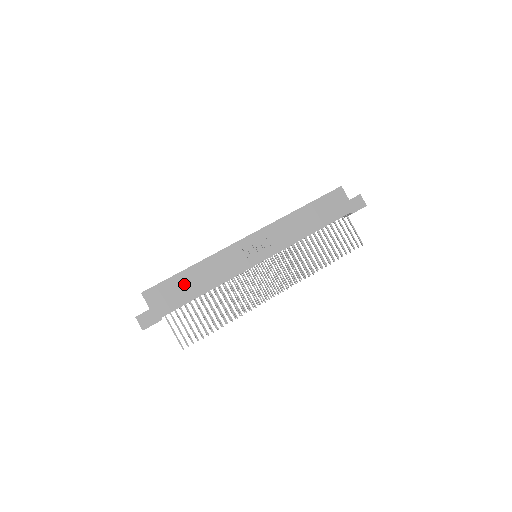
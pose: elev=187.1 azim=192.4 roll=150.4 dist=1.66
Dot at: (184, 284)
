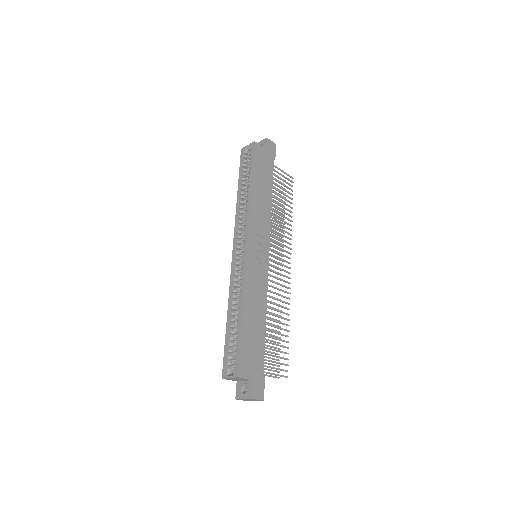
Dot at: (251, 333)
